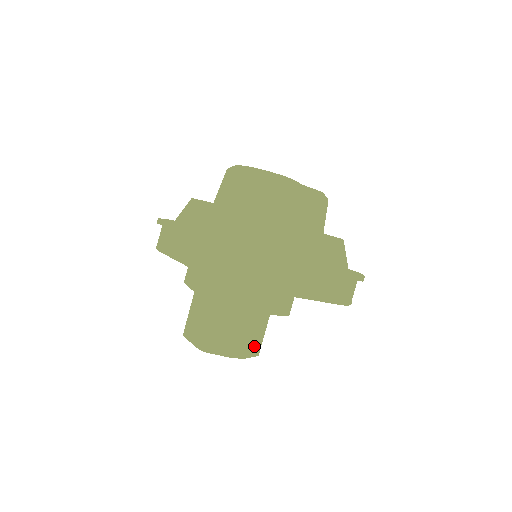
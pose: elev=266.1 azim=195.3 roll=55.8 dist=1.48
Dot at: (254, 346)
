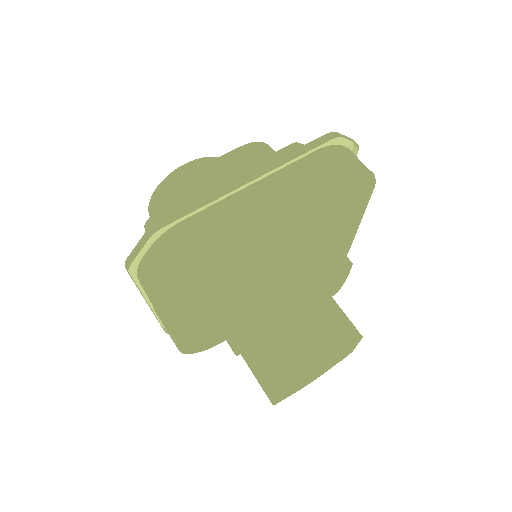
Dot at: (334, 331)
